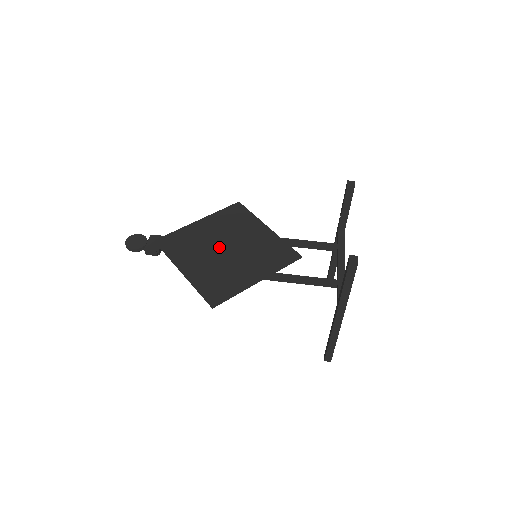
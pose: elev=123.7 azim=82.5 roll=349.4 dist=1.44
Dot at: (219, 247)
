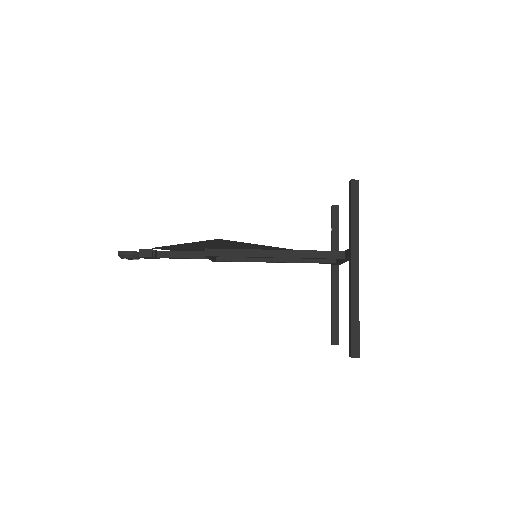
Dot at: occluded
